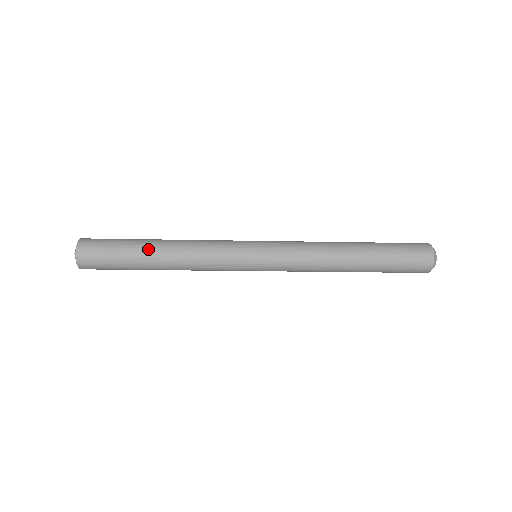
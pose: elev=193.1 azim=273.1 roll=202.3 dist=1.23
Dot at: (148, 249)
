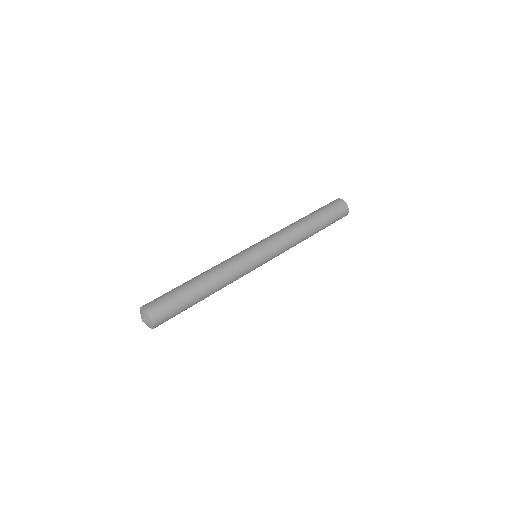
Dot at: (197, 290)
